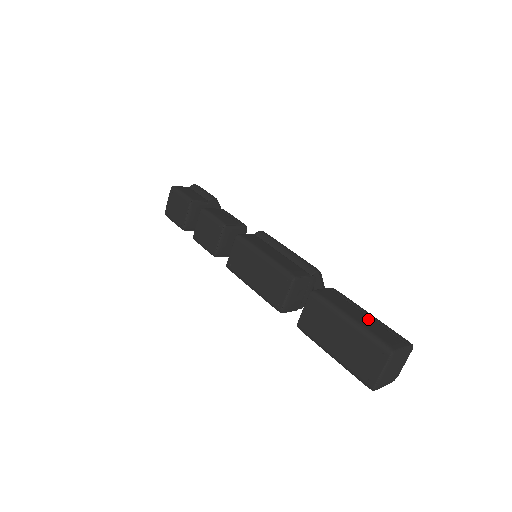
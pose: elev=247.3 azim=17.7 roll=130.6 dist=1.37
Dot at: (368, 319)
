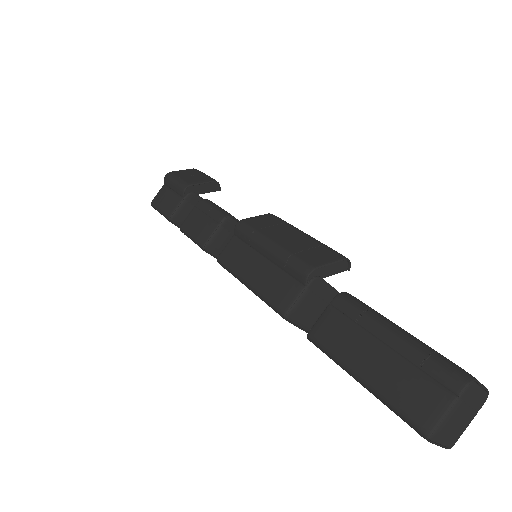
Dot at: (386, 361)
